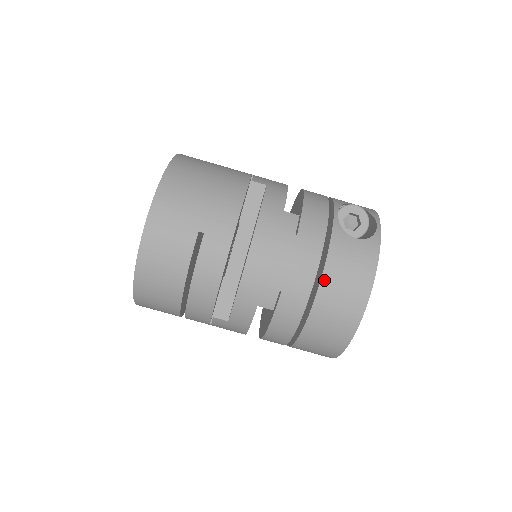
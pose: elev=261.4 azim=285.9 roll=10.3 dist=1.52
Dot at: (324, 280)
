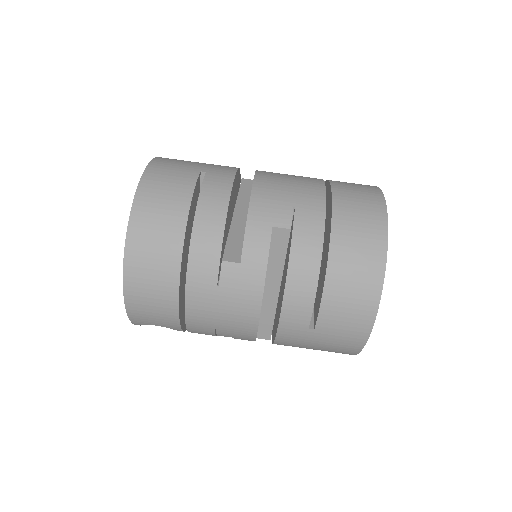
Dot at: (335, 196)
